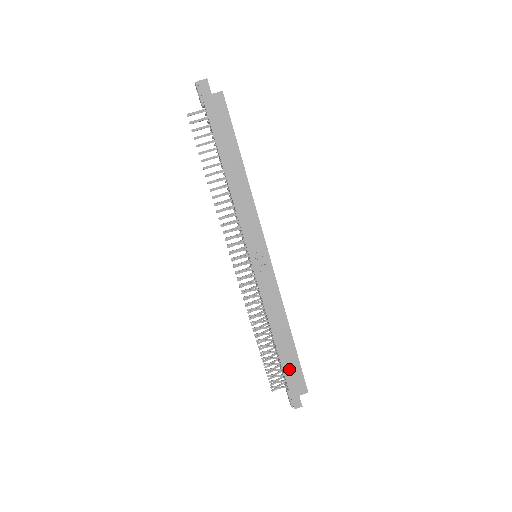
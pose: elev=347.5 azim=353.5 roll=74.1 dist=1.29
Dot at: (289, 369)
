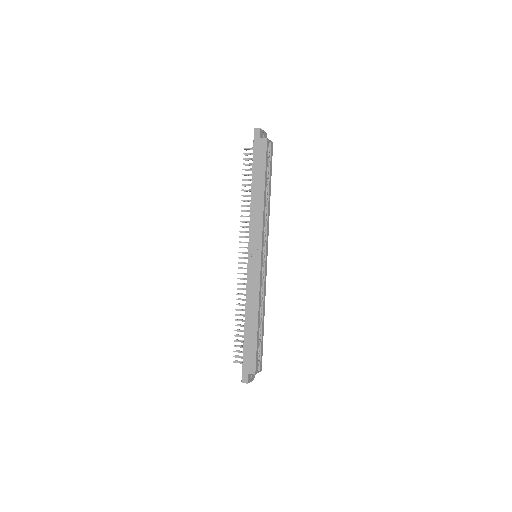
Dot at: (248, 348)
